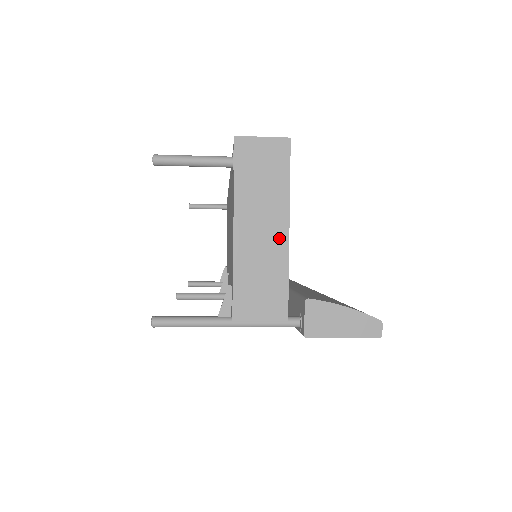
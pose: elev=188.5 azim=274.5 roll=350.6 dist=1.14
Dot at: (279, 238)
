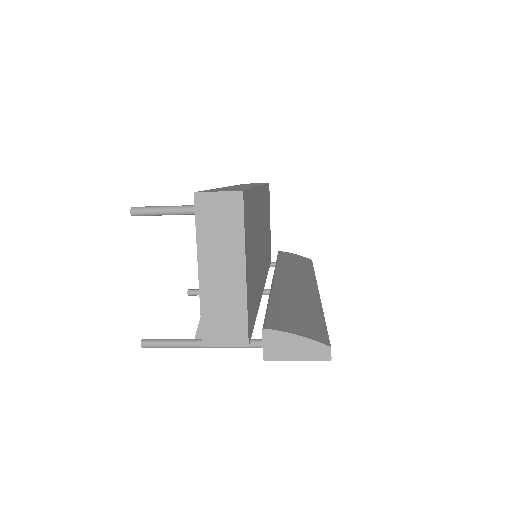
Dot at: (237, 279)
